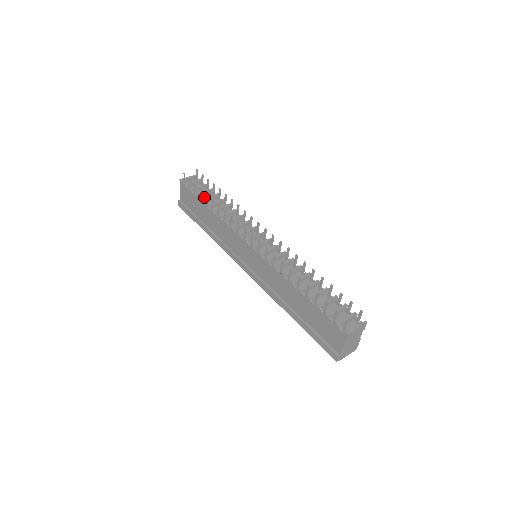
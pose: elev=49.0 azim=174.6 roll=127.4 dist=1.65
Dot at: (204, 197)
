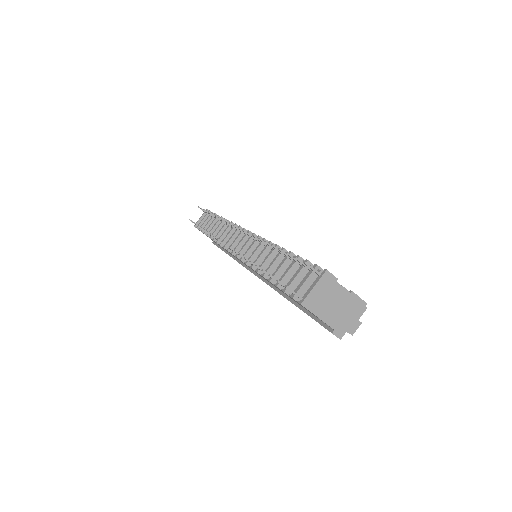
Dot at: occluded
